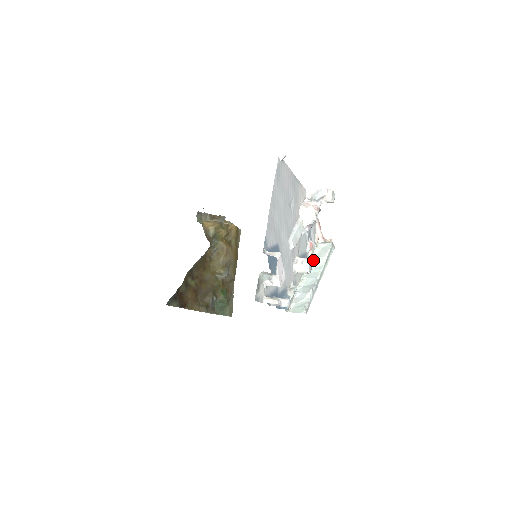
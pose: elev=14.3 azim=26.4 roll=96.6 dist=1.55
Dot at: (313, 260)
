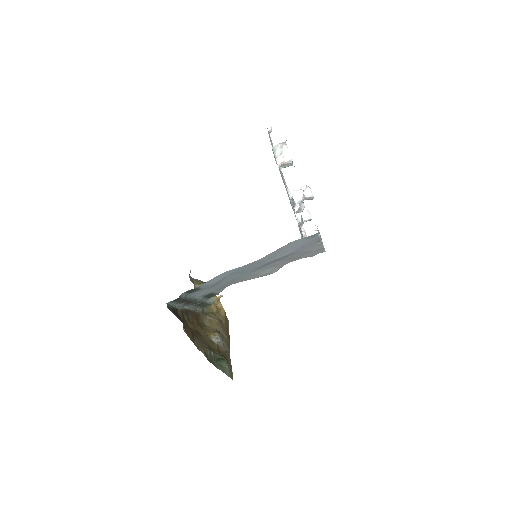
Dot at: occluded
